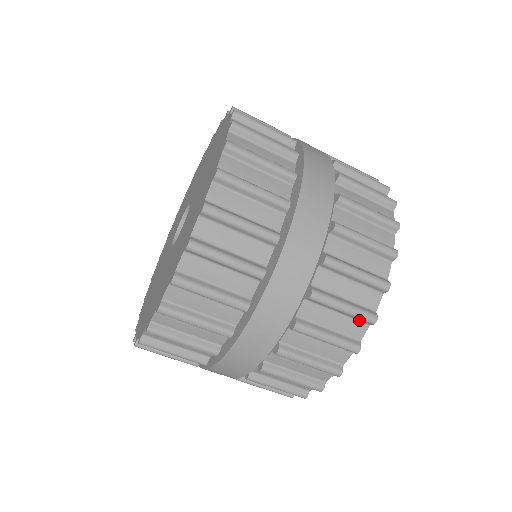
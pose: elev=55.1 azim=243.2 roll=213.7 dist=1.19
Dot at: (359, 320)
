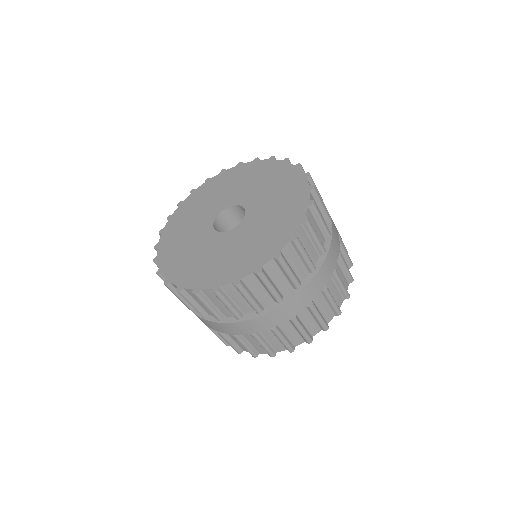
Dot at: occluded
